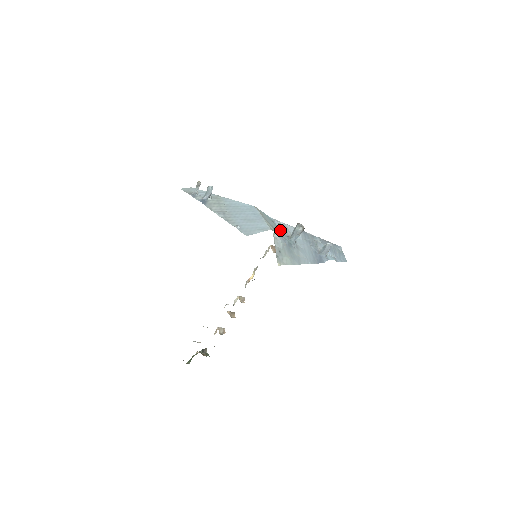
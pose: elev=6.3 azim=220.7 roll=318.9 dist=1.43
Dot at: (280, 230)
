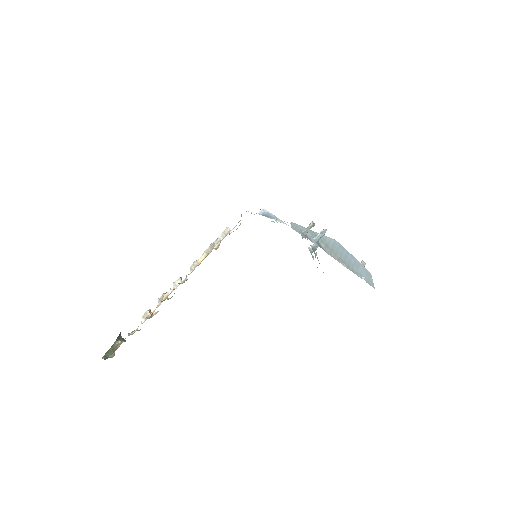
Dot at: occluded
